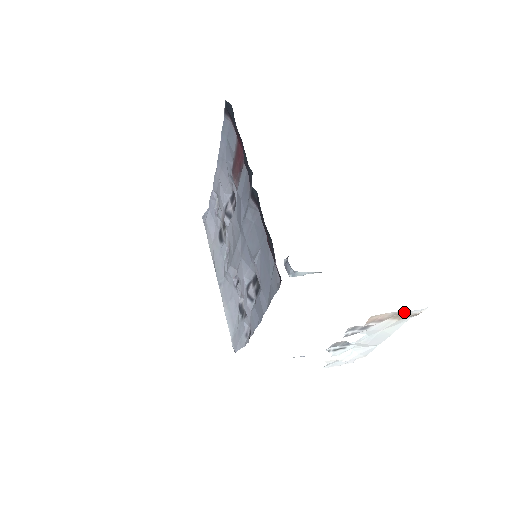
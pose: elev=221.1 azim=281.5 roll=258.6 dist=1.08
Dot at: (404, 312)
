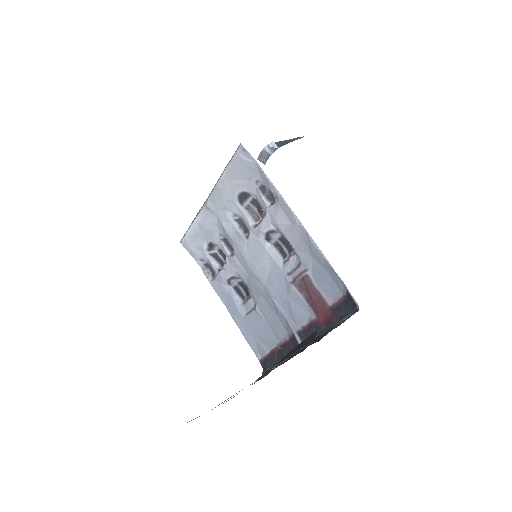
Dot at: occluded
